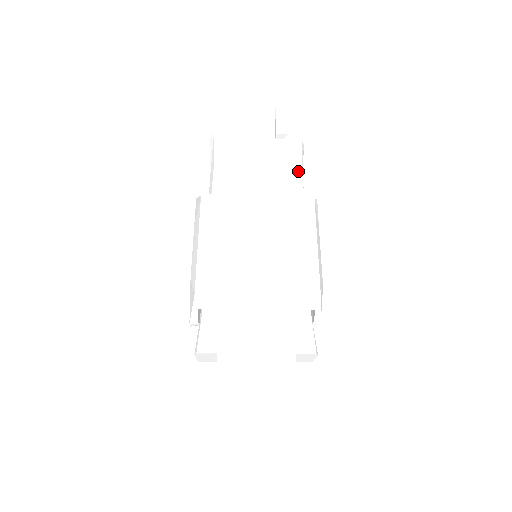
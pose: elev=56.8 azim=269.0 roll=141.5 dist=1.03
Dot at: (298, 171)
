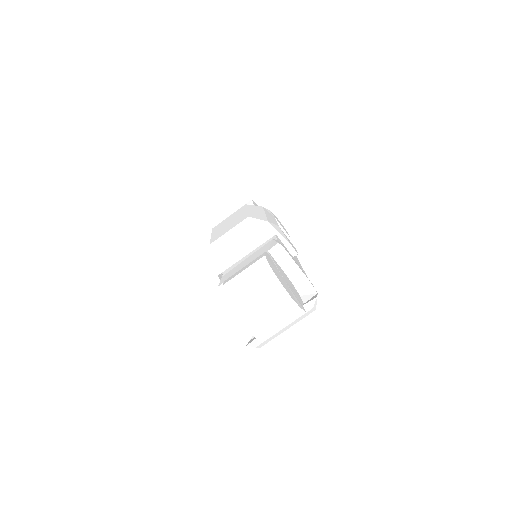
Dot at: occluded
